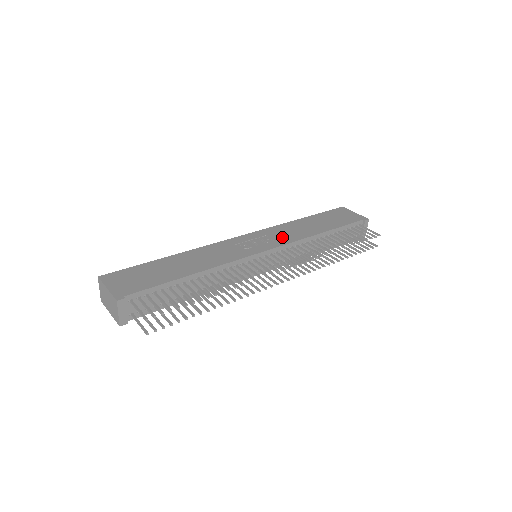
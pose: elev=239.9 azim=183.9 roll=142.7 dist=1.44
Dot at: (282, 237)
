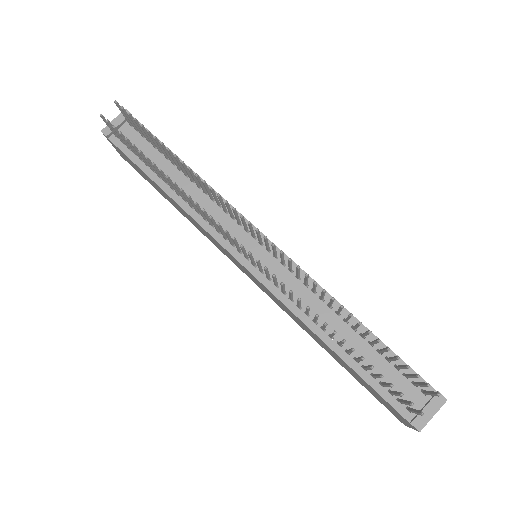
Dot at: occluded
